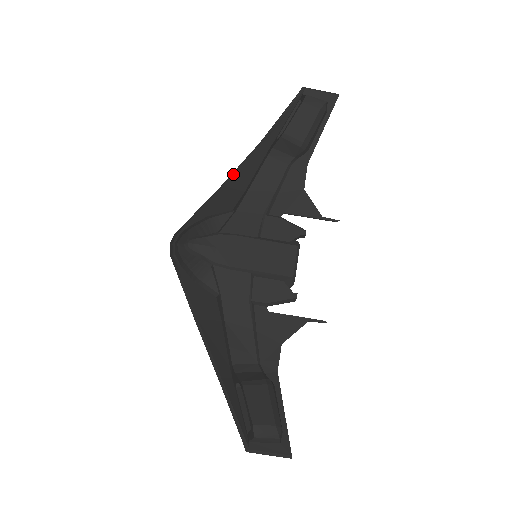
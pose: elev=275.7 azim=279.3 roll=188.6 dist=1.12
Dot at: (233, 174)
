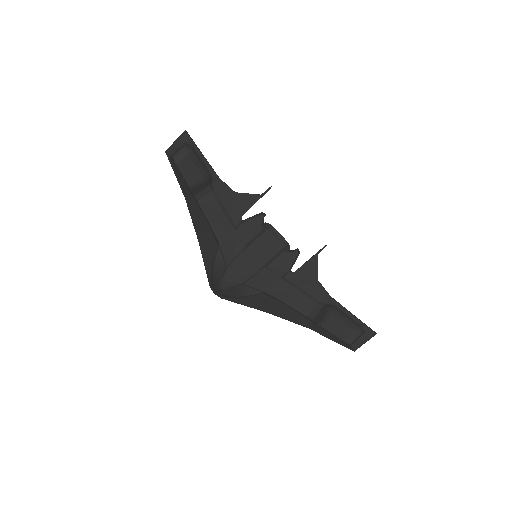
Dot at: (195, 229)
